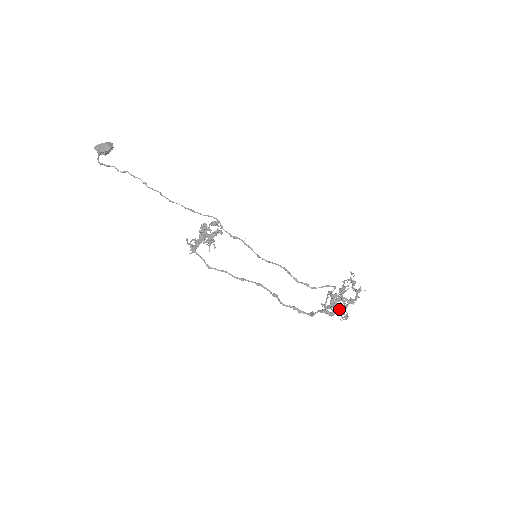
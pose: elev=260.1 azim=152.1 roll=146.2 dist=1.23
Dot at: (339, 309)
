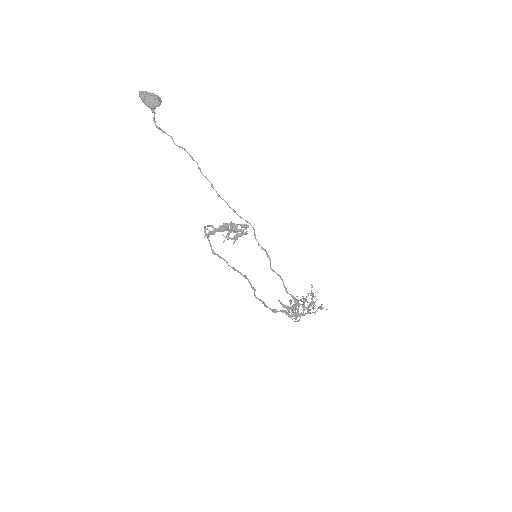
Dot at: (297, 314)
